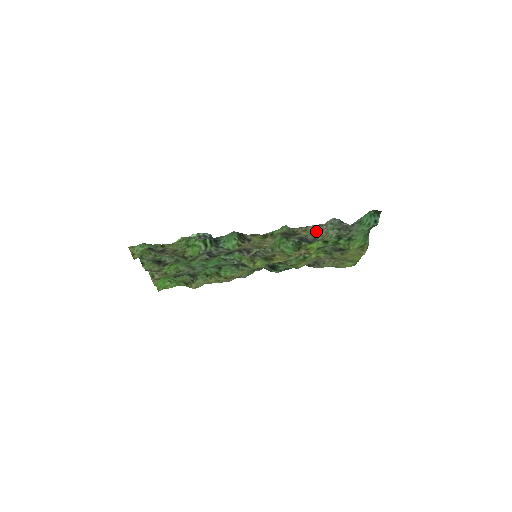
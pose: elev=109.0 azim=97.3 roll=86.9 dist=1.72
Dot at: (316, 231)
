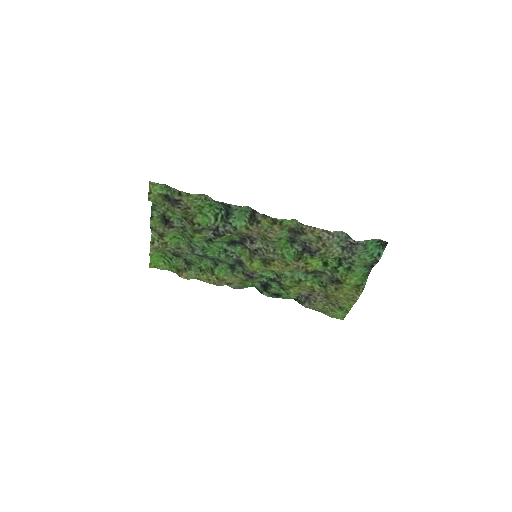
Dot at: (322, 238)
